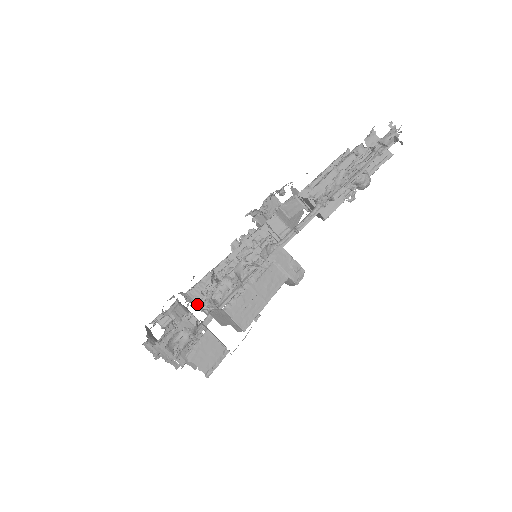
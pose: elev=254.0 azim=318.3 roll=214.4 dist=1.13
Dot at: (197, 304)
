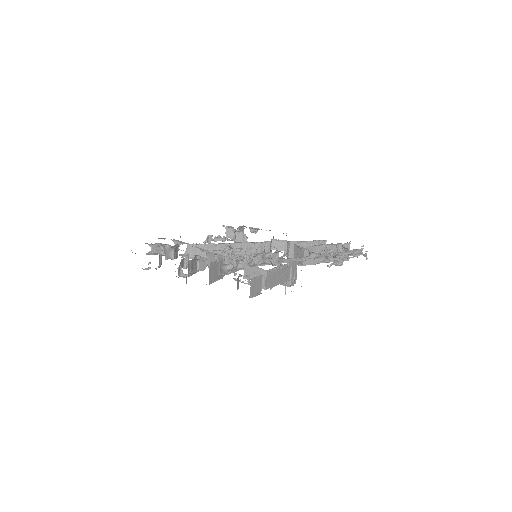
Dot at: (225, 257)
